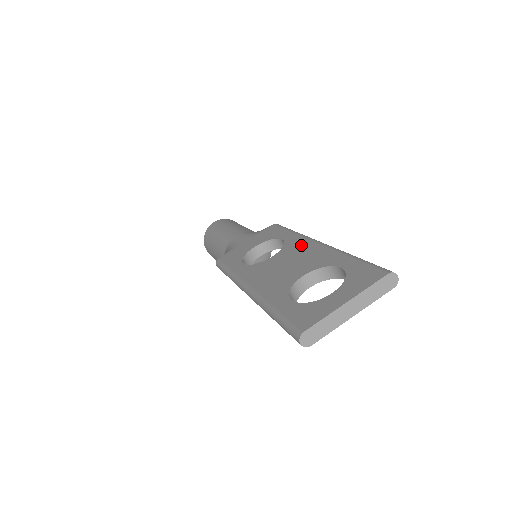
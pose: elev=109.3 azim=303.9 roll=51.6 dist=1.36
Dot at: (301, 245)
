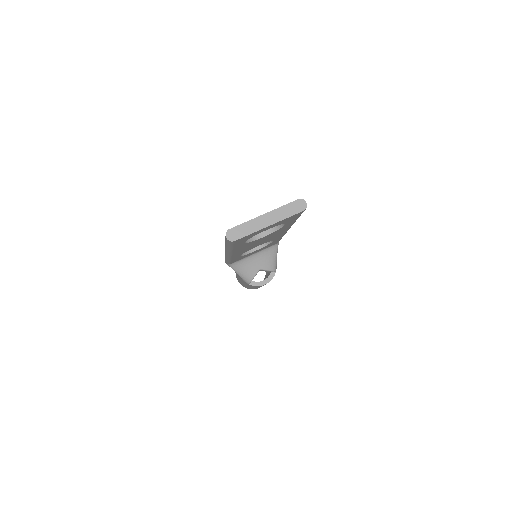
Dot at: occluded
